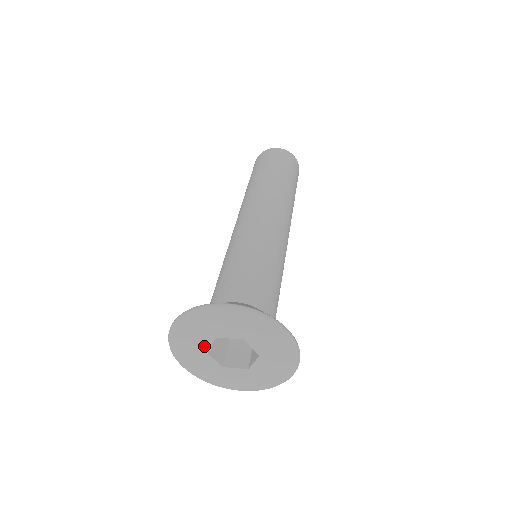
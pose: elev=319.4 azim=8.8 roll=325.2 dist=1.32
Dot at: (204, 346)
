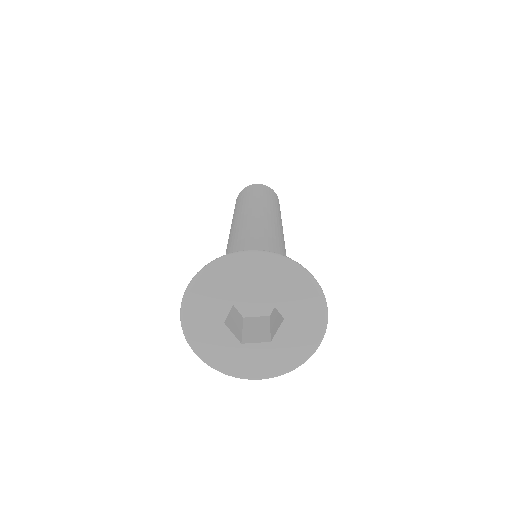
Dot at: (222, 314)
